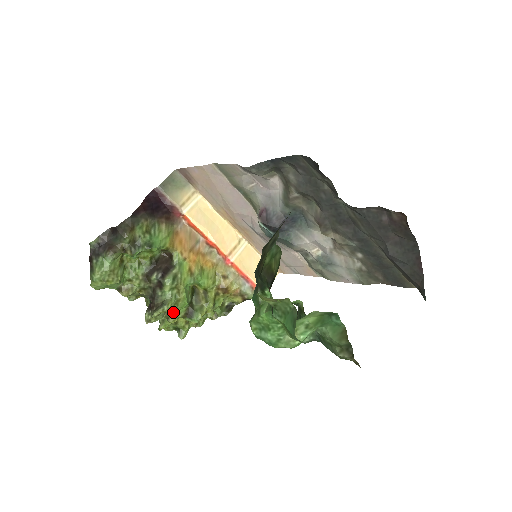
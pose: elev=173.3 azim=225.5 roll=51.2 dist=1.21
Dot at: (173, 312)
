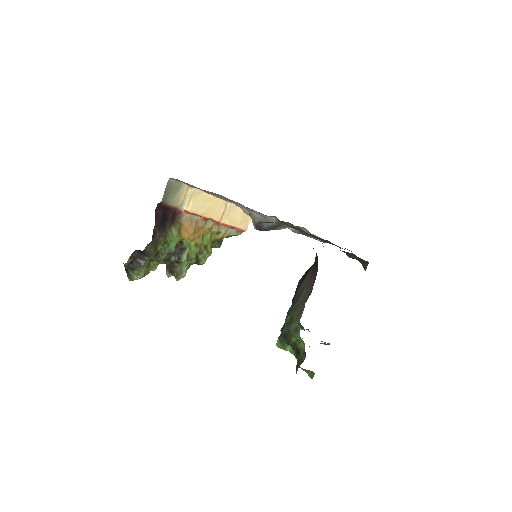
Dot at: occluded
